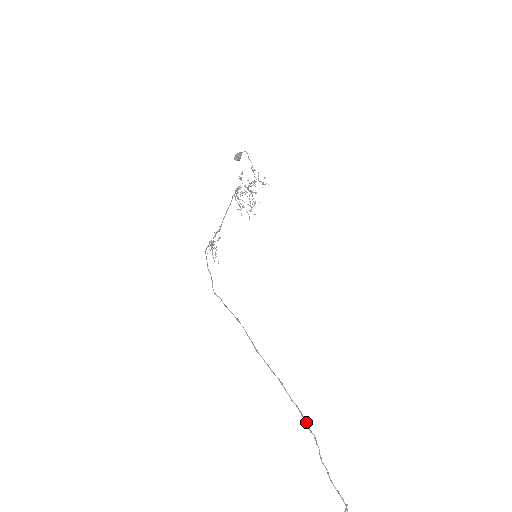
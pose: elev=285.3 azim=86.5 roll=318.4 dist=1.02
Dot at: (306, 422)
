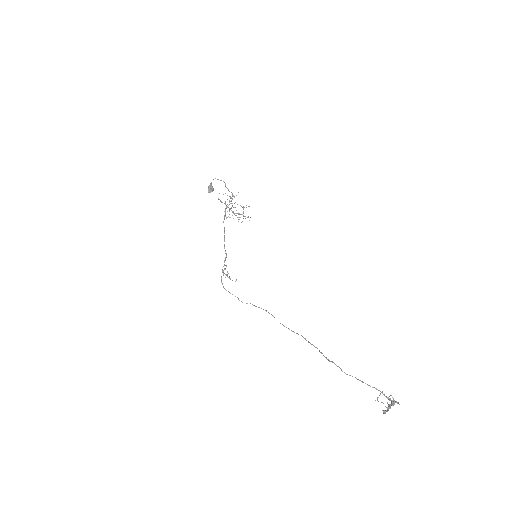
Dot at: (325, 357)
